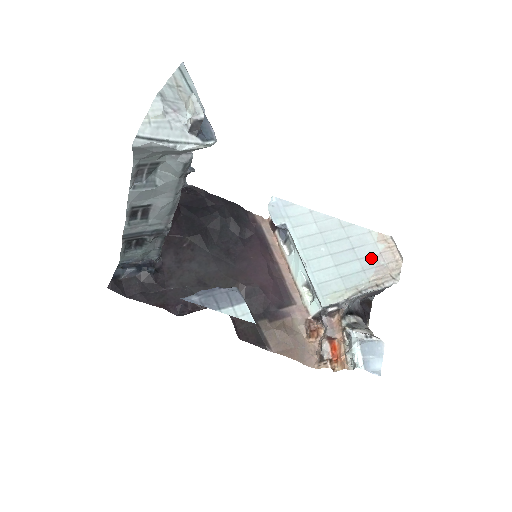
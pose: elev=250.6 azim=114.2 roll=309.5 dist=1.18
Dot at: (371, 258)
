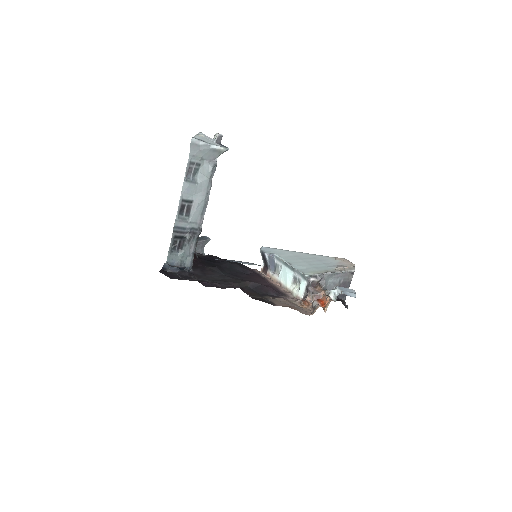
Dot at: (333, 263)
